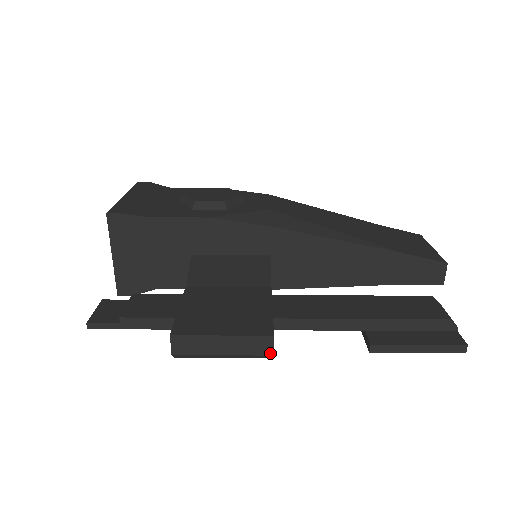
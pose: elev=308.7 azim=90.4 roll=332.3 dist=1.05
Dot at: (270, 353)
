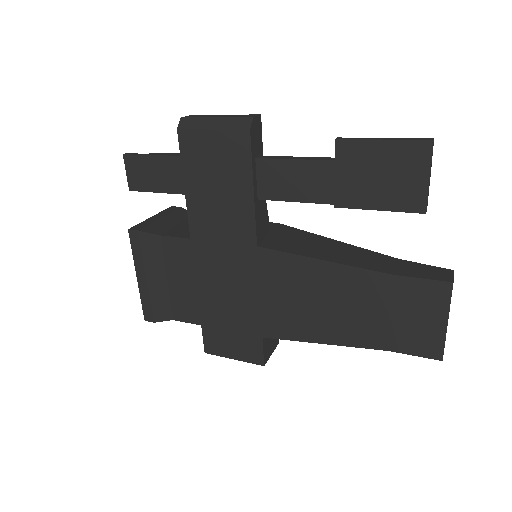
Dot at: (252, 117)
